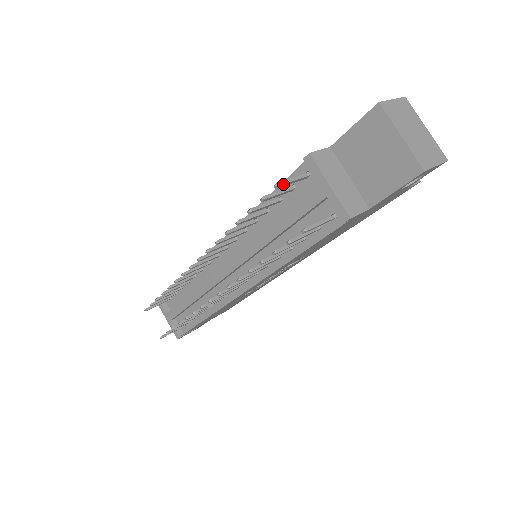
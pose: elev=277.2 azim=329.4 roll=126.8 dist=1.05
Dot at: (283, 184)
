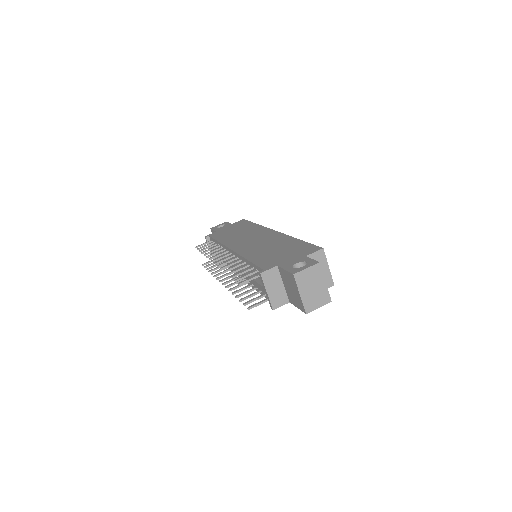
Dot at: occluded
